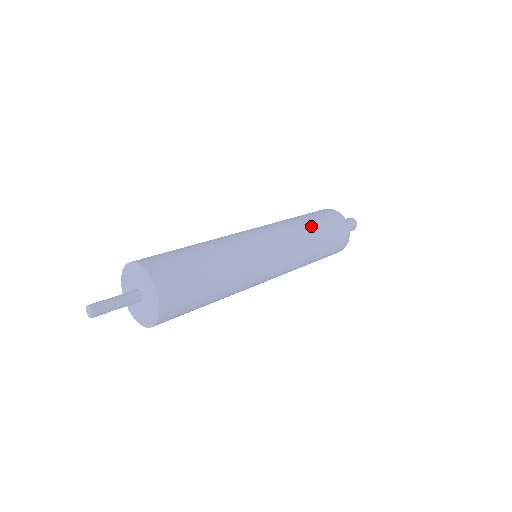
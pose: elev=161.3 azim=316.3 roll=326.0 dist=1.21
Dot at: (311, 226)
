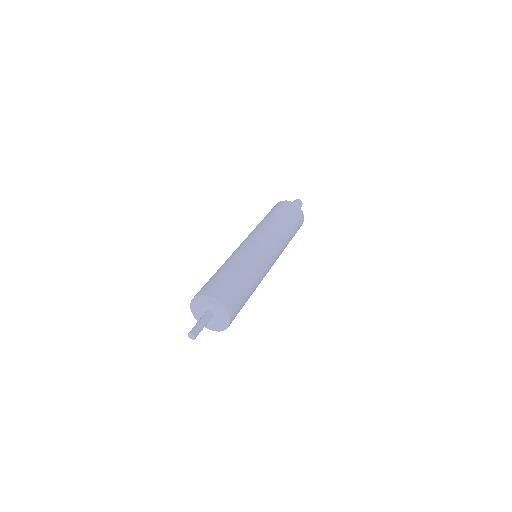
Dot at: (279, 220)
